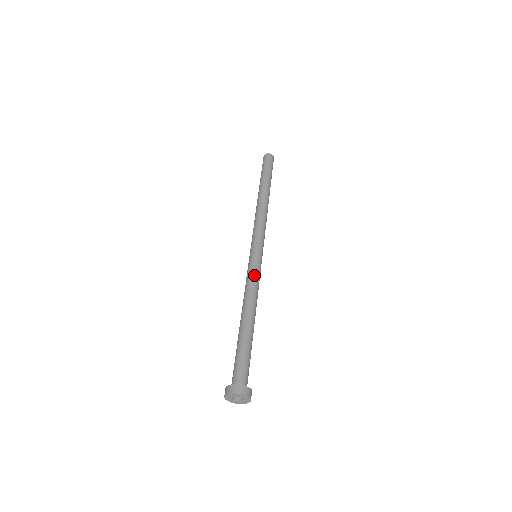
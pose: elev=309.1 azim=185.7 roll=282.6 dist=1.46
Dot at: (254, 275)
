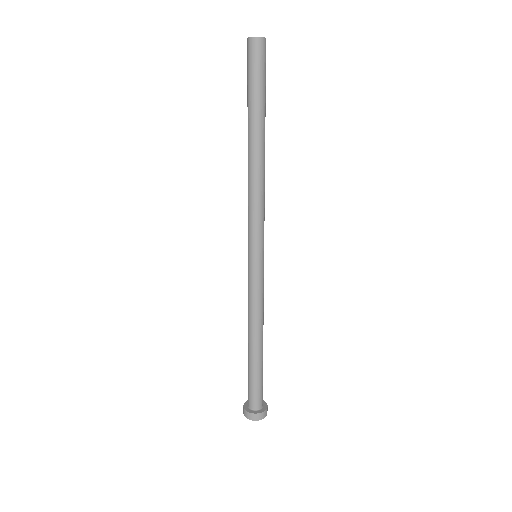
Dot at: (250, 292)
